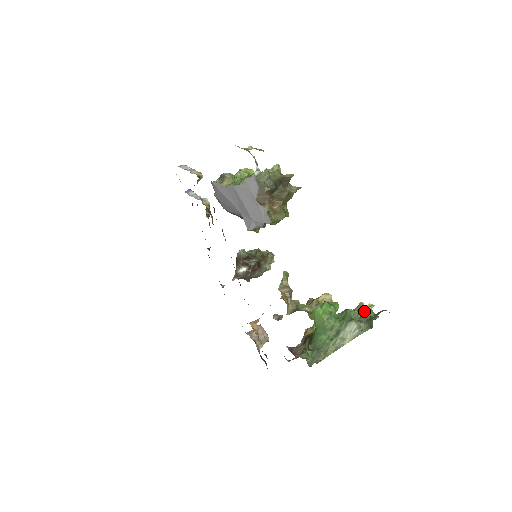
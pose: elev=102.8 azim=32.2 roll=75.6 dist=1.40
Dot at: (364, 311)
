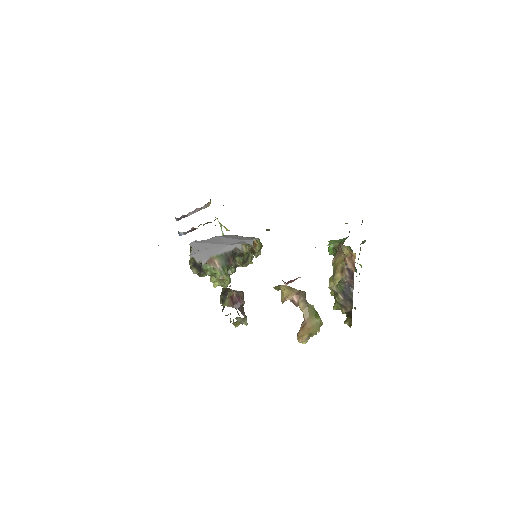
Dot at: occluded
